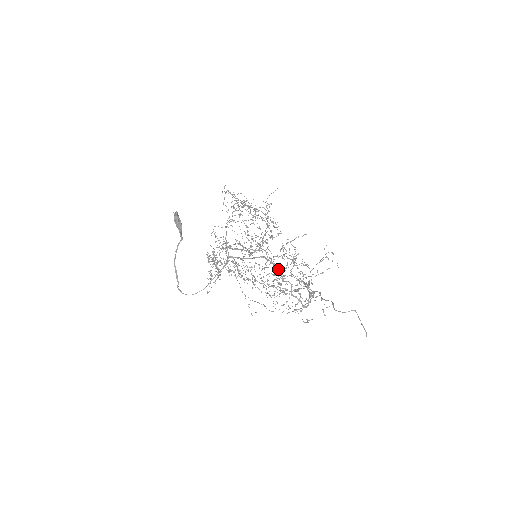
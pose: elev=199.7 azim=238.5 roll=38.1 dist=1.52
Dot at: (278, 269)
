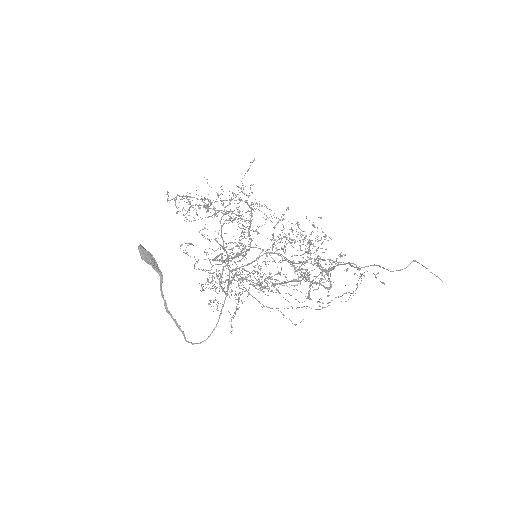
Dot at: (287, 259)
